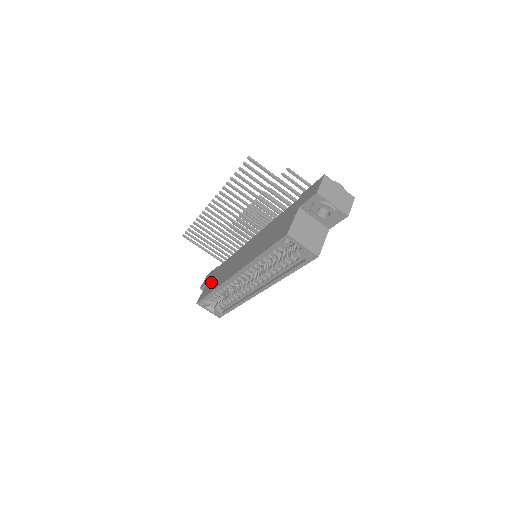
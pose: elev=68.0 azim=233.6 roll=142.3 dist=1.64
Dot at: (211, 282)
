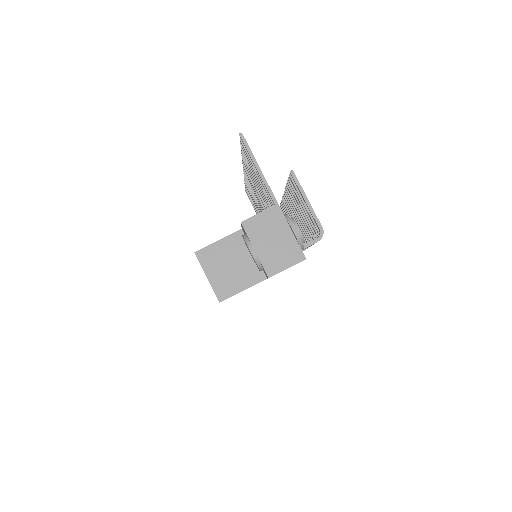
Dot at: occluded
